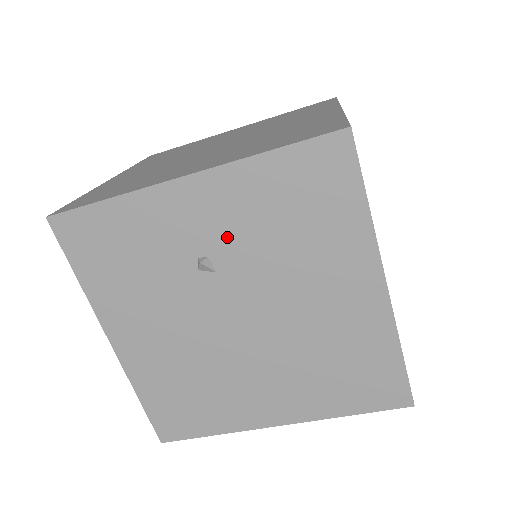
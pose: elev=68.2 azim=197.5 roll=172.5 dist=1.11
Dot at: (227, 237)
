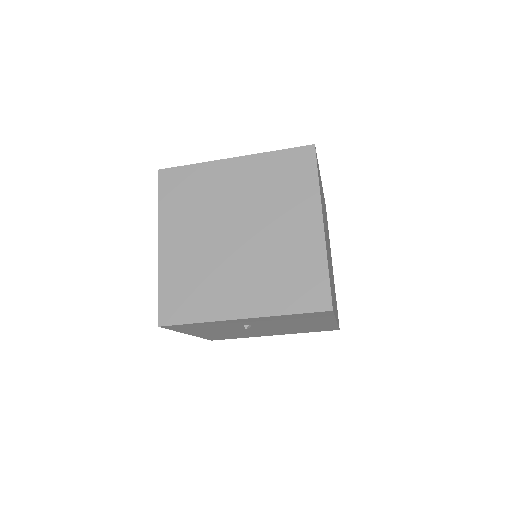
Dot at: (261, 323)
